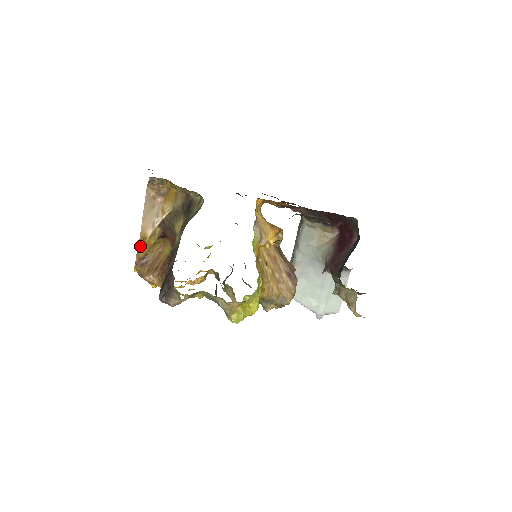
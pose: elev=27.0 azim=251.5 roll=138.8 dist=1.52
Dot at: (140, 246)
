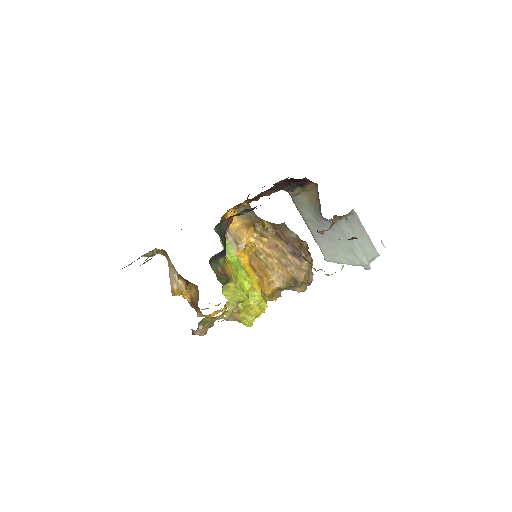
Dot at: (183, 296)
